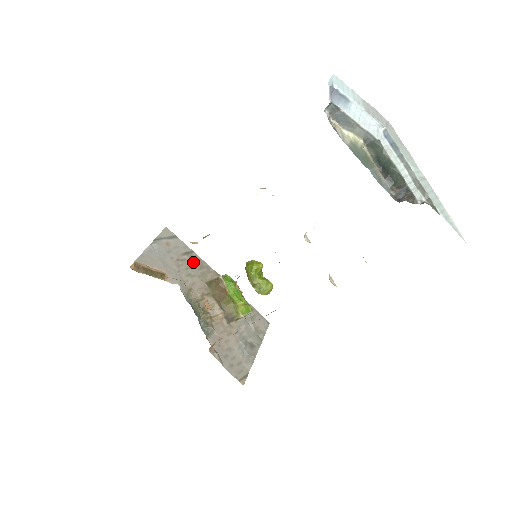
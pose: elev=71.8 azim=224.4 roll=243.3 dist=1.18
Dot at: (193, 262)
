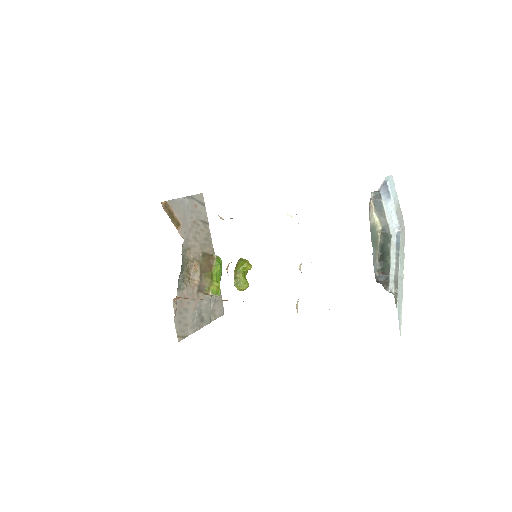
Dot at: (204, 231)
